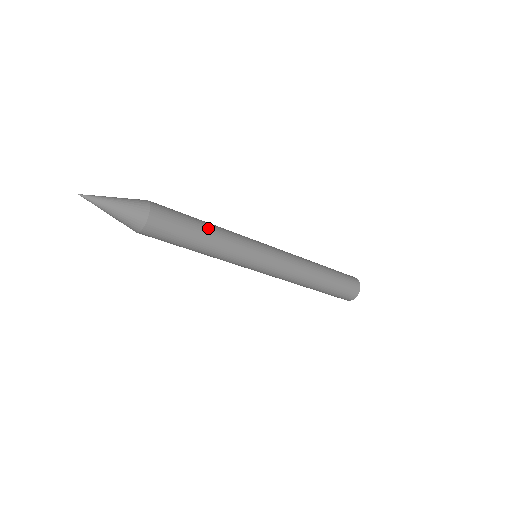
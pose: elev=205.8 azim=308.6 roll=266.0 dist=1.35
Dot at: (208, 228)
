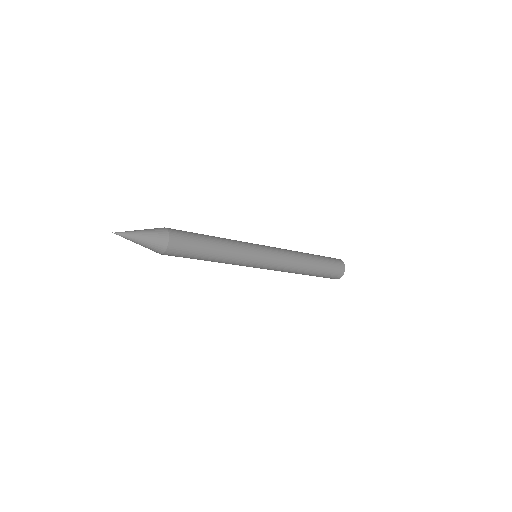
Dot at: (214, 256)
